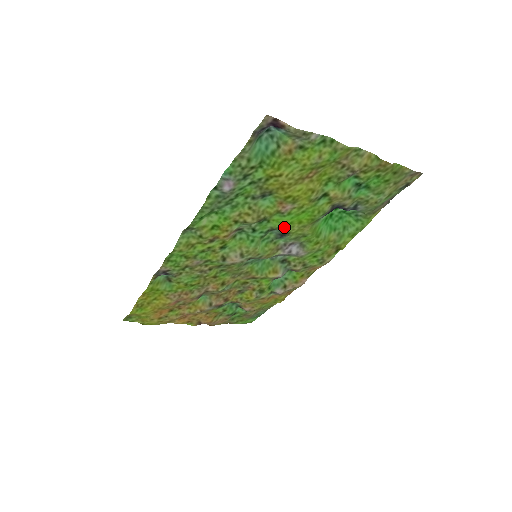
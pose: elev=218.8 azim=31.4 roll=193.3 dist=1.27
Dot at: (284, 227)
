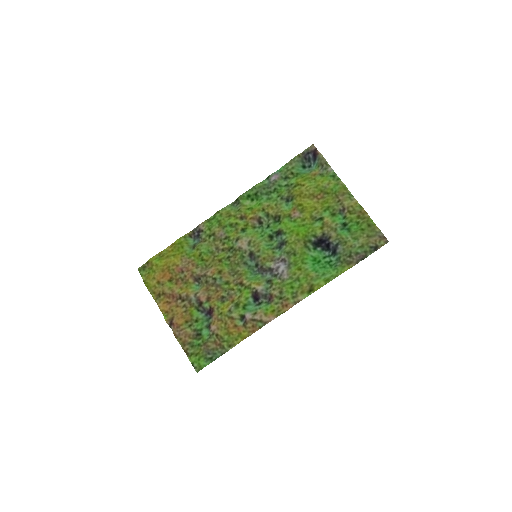
Dot at: (287, 232)
